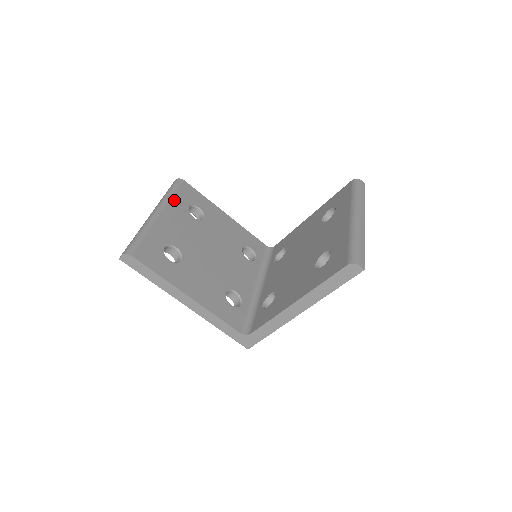
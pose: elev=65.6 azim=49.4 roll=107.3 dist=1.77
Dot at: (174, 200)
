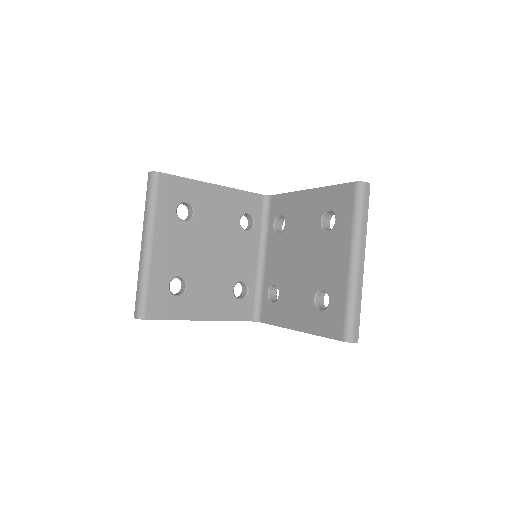
Dot at: (159, 214)
